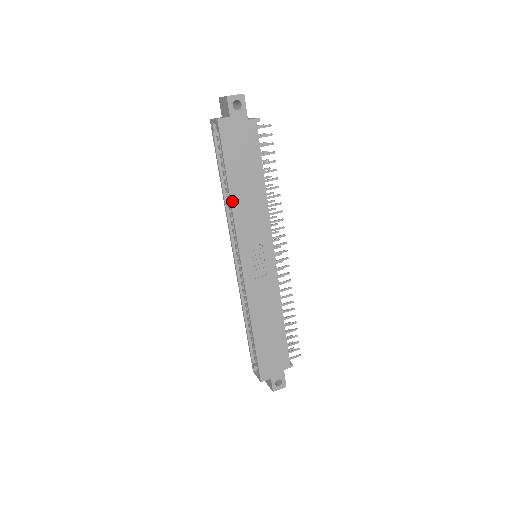
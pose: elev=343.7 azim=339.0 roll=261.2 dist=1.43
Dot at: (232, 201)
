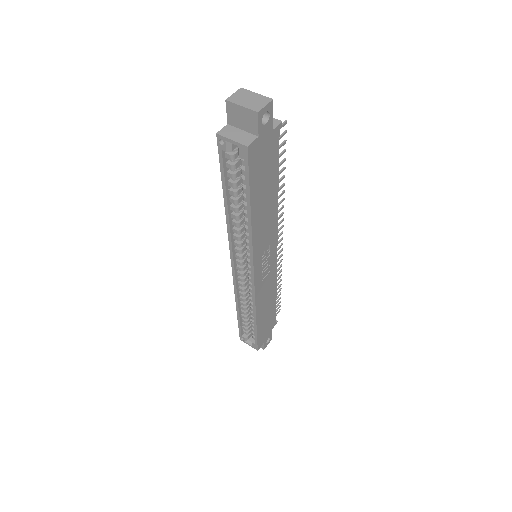
Dot at: (252, 227)
